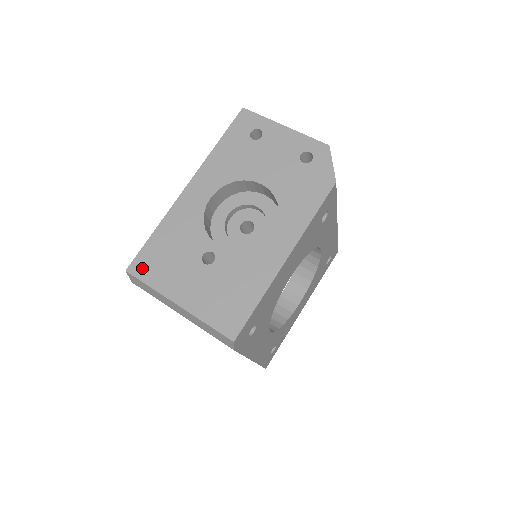
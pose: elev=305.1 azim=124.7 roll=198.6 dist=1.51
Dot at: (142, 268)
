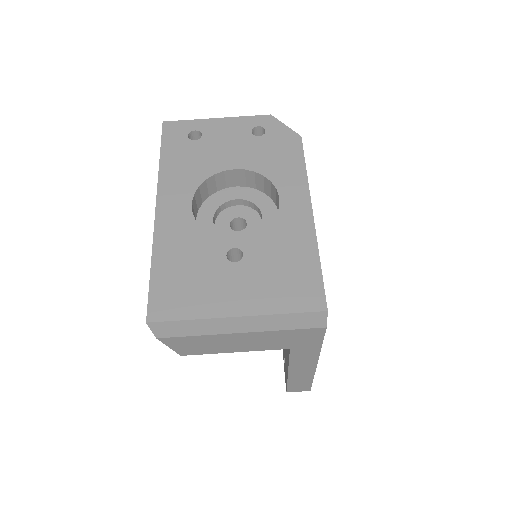
Dot at: (165, 307)
